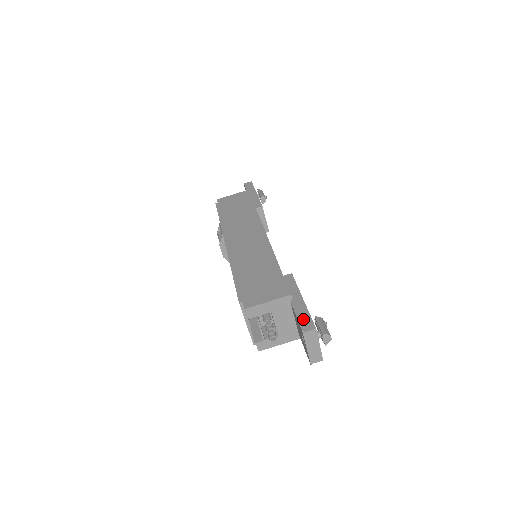
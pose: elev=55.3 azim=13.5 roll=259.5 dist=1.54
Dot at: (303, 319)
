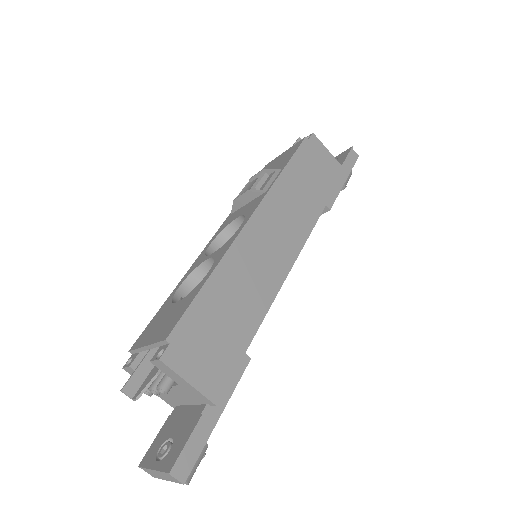
Dot at: (189, 451)
